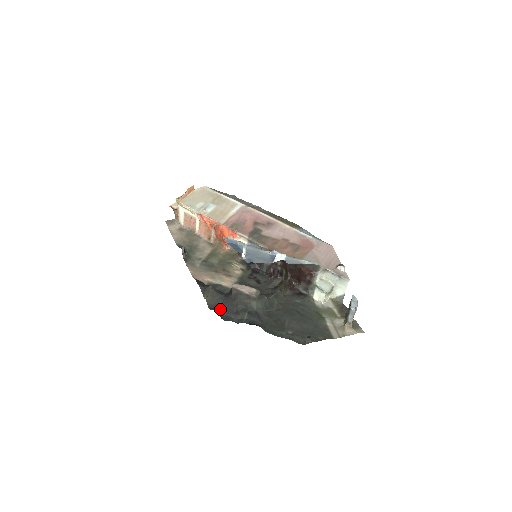
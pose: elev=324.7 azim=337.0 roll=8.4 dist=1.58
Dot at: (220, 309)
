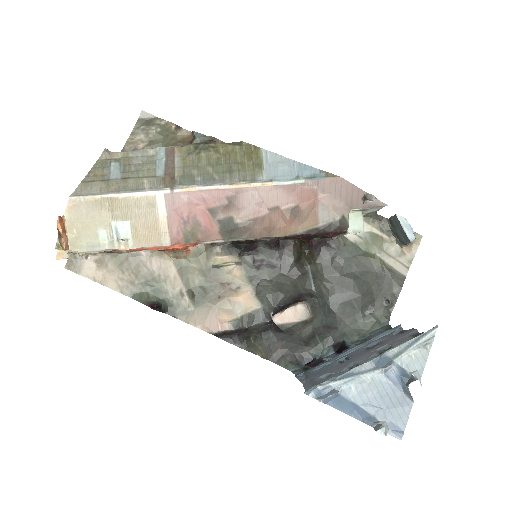
Dot at: (286, 353)
